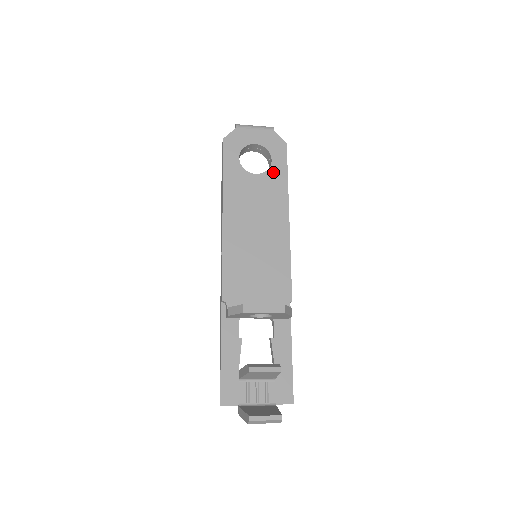
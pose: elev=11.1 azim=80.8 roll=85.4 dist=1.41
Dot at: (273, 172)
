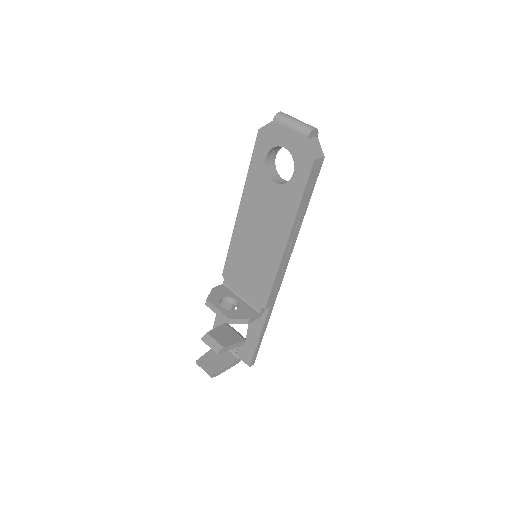
Dot at: (290, 187)
